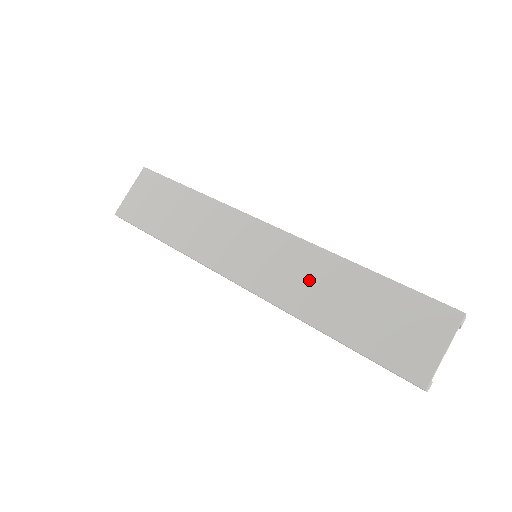
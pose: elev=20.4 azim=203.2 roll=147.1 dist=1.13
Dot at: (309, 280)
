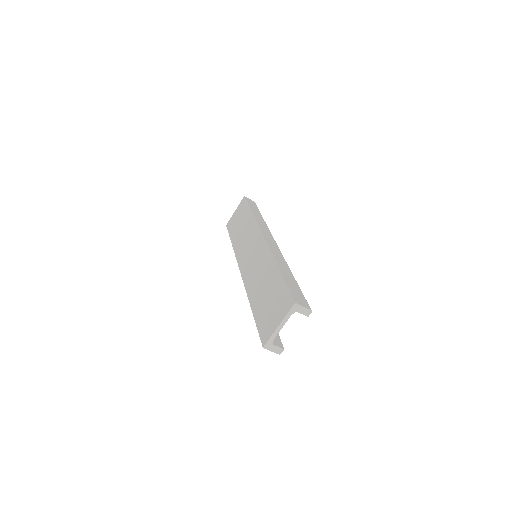
Dot at: (259, 273)
